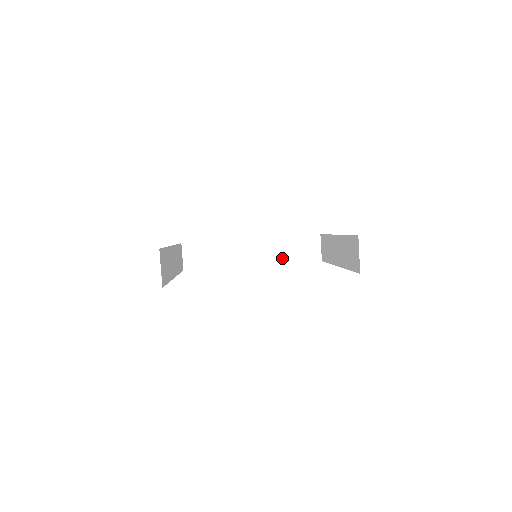
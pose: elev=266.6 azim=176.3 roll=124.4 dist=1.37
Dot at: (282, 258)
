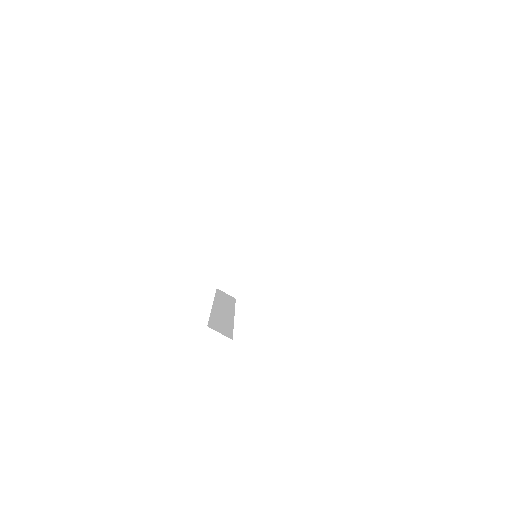
Dot at: (273, 228)
